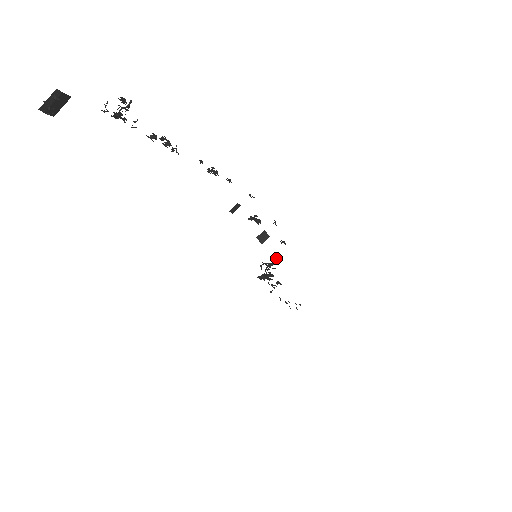
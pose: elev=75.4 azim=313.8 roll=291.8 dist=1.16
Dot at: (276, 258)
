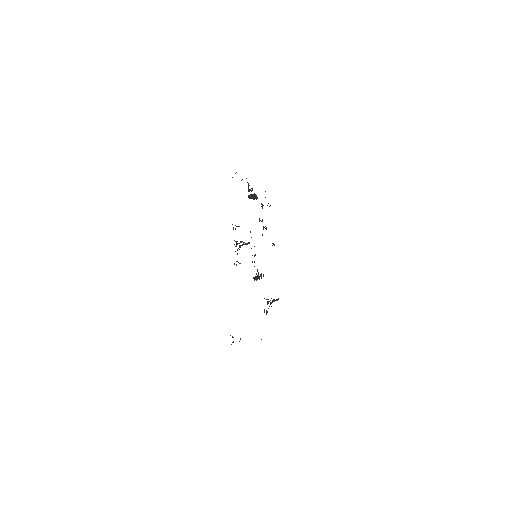
Dot at: occluded
